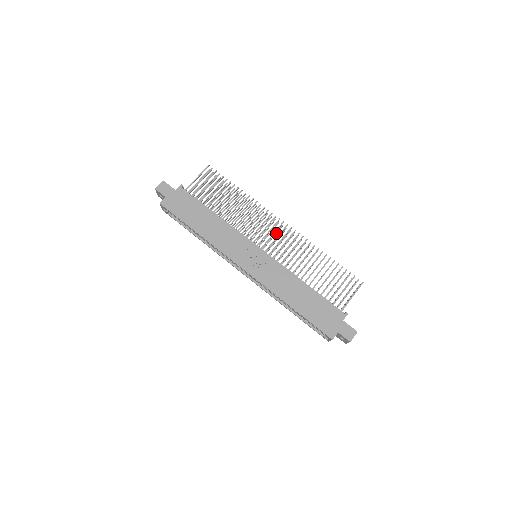
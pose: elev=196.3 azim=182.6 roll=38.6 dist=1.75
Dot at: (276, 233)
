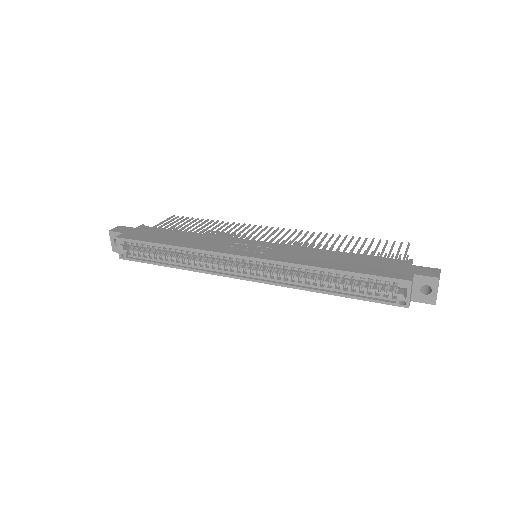
Dot at: occluded
